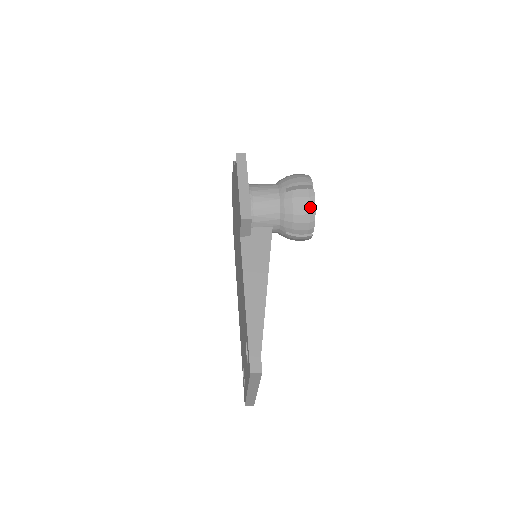
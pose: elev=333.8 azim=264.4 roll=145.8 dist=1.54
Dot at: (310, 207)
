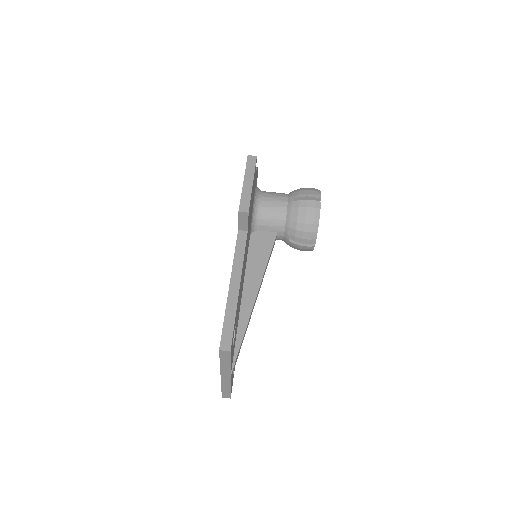
Dot at: (314, 218)
